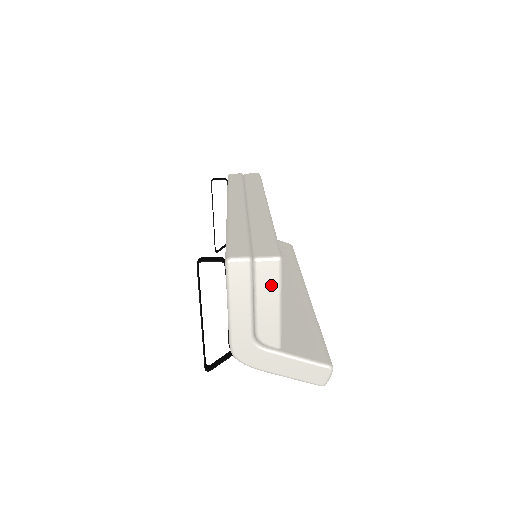
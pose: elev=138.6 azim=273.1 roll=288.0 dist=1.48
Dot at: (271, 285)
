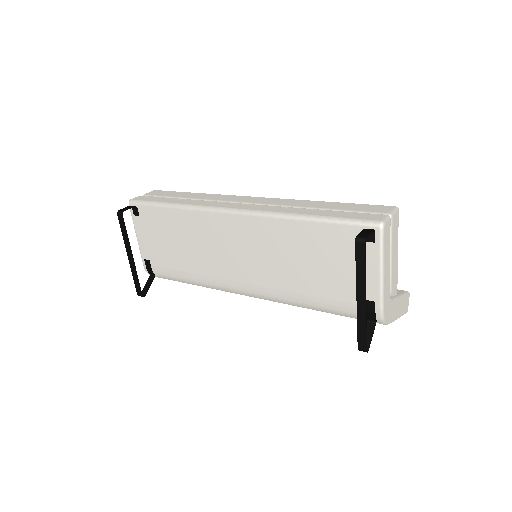
Dot at: (396, 236)
